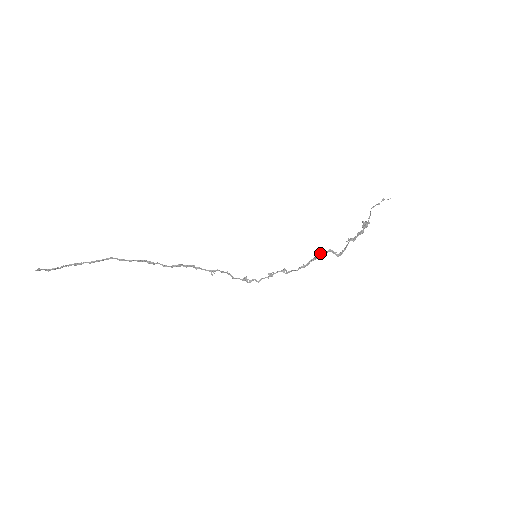
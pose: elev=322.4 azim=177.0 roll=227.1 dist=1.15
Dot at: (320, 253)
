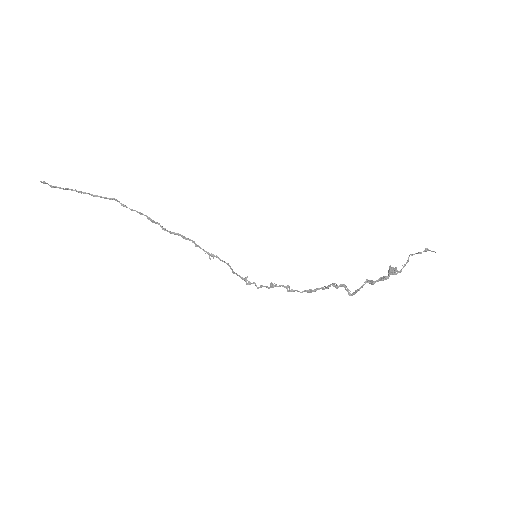
Dot at: occluded
